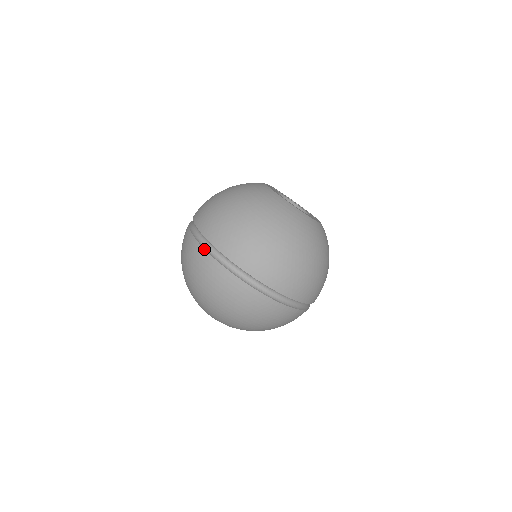
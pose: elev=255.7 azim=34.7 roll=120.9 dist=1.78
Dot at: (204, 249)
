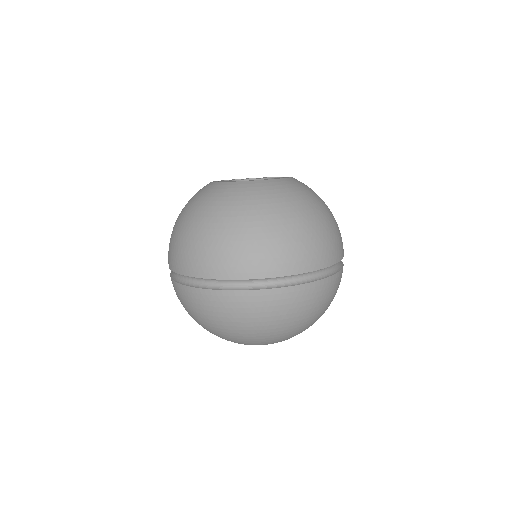
Dot at: (227, 291)
